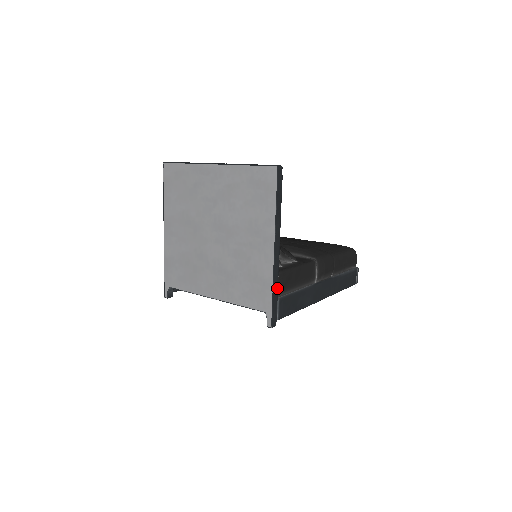
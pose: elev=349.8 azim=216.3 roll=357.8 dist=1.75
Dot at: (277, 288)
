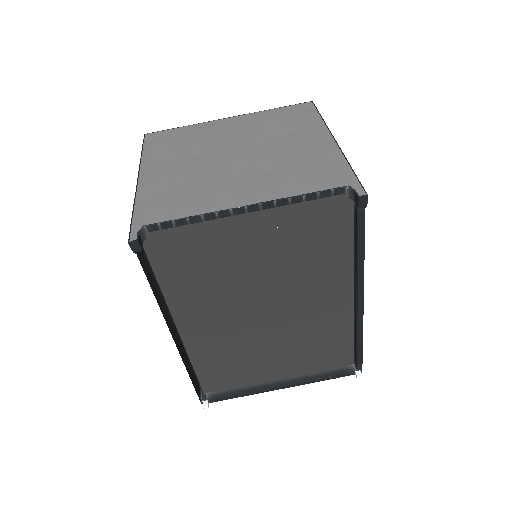
Dot at: occluded
